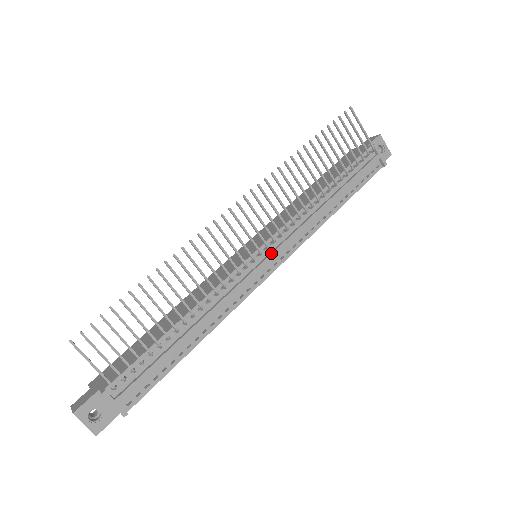
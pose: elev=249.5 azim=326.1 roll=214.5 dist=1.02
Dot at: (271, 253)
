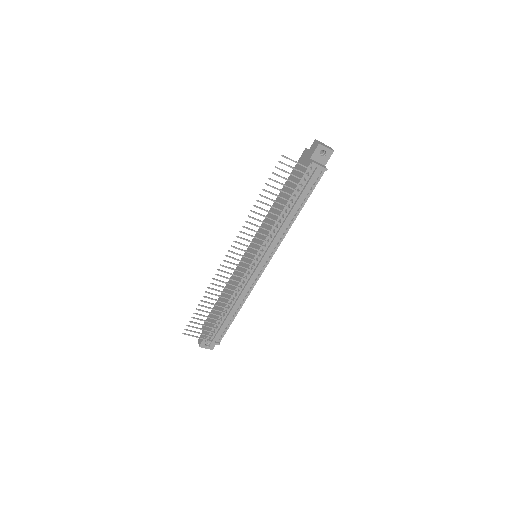
Dot at: (261, 260)
